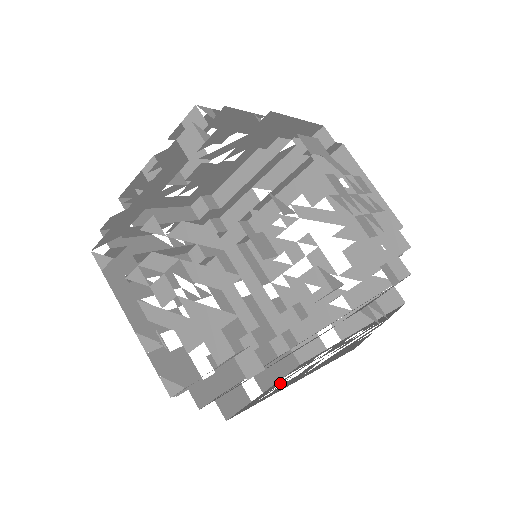
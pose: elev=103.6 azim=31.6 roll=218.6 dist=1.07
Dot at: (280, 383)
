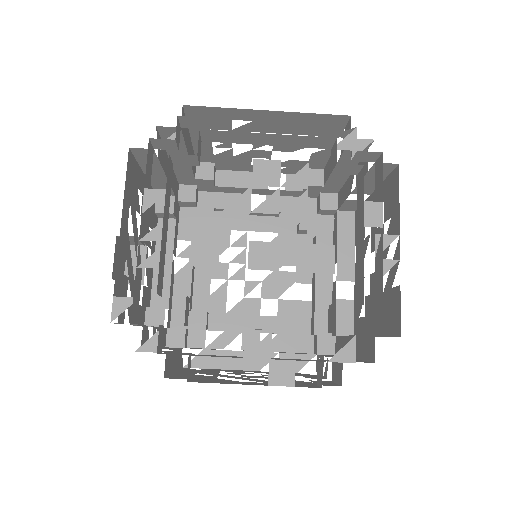
Dot at: occluded
